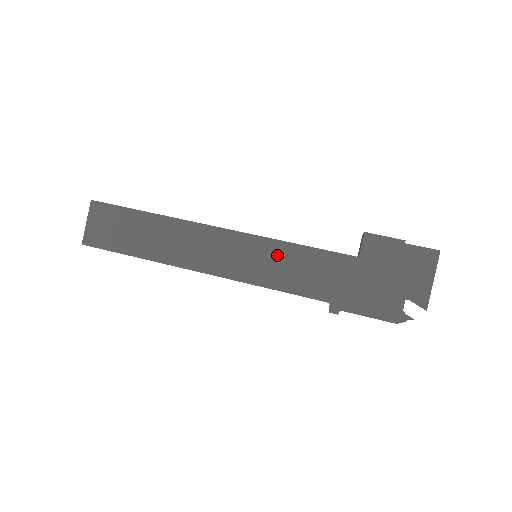
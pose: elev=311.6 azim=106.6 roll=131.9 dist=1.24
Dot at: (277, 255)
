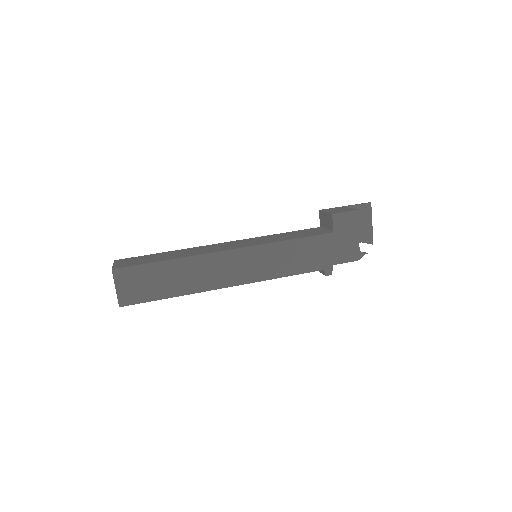
Dot at: (279, 253)
